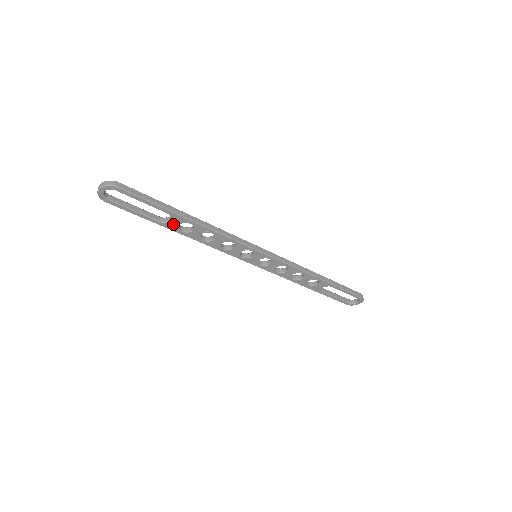
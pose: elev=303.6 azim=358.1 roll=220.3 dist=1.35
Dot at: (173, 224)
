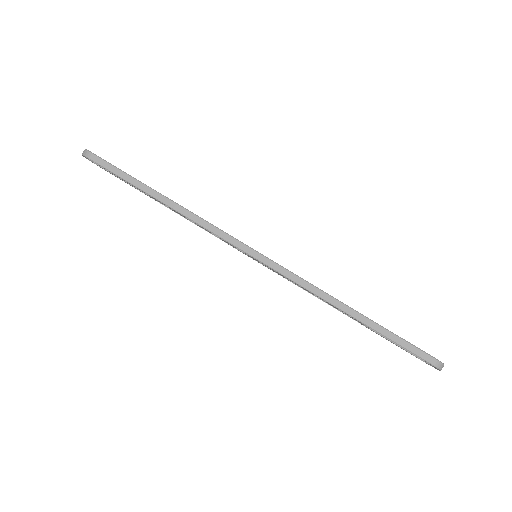
Dot at: occluded
